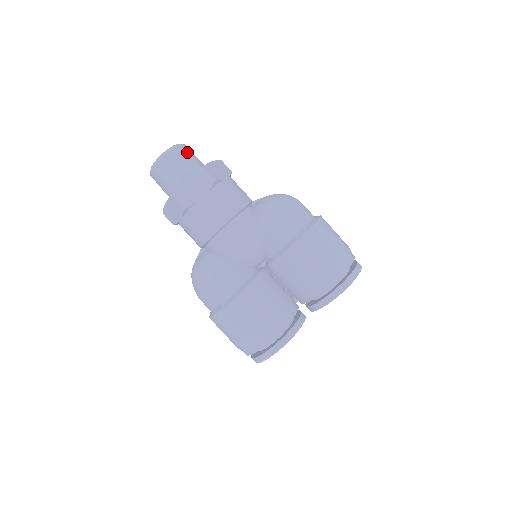
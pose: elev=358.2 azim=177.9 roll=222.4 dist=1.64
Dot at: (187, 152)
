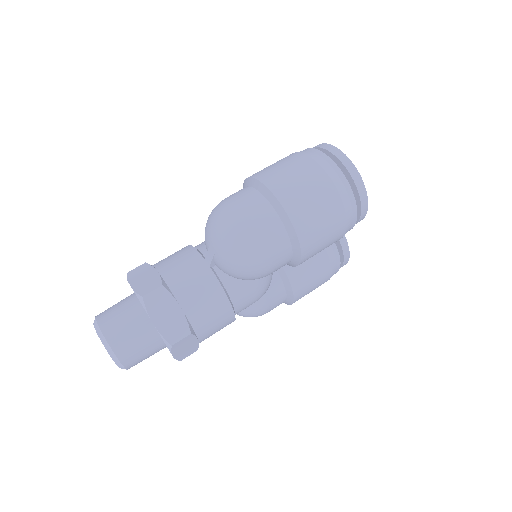
Dot at: (125, 343)
